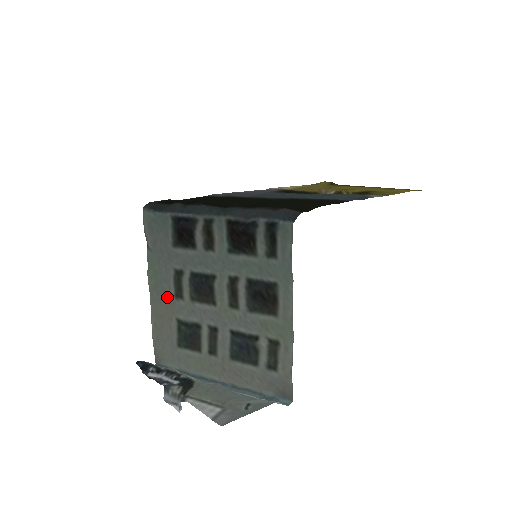
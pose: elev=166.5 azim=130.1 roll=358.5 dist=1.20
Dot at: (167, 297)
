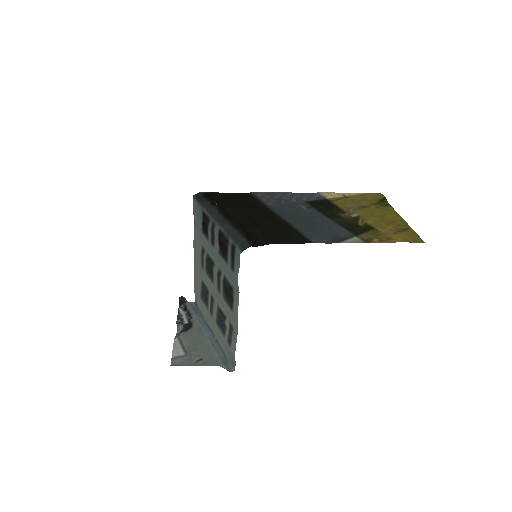
Dot at: (199, 263)
